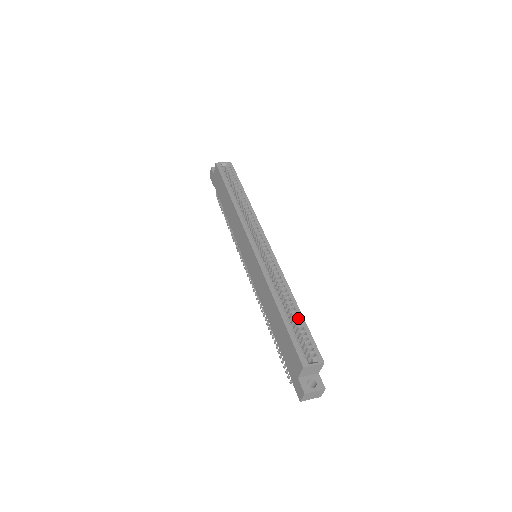
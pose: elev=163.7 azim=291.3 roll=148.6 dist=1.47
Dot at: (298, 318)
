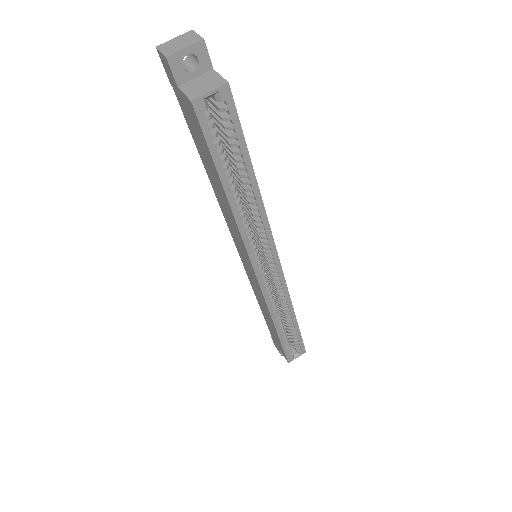
Dot at: (294, 328)
